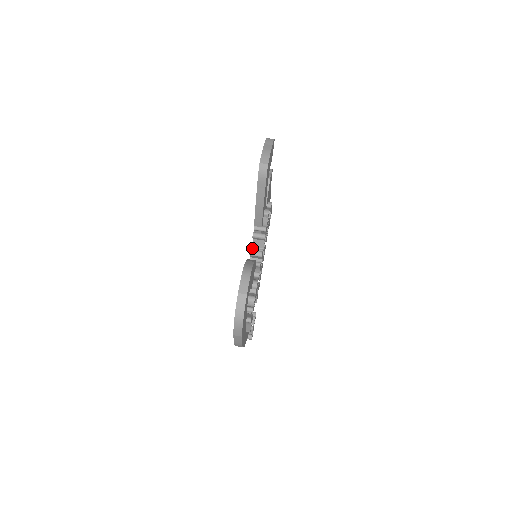
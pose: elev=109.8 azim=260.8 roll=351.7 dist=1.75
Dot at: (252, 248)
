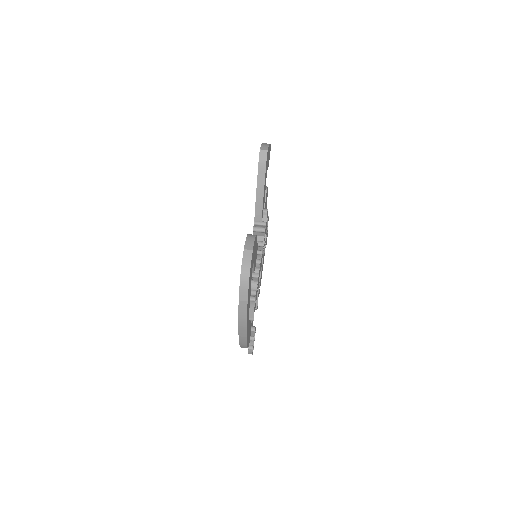
Dot at: occluded
